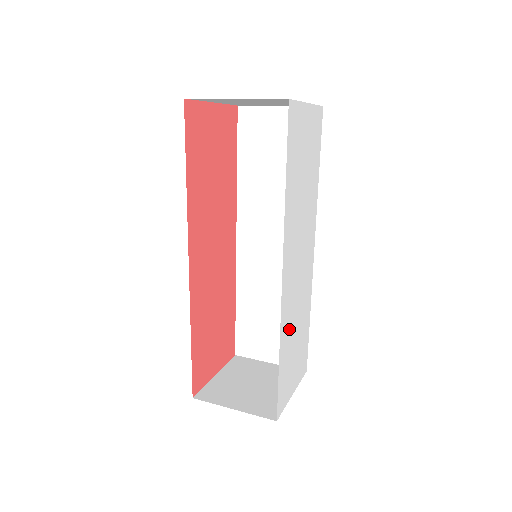
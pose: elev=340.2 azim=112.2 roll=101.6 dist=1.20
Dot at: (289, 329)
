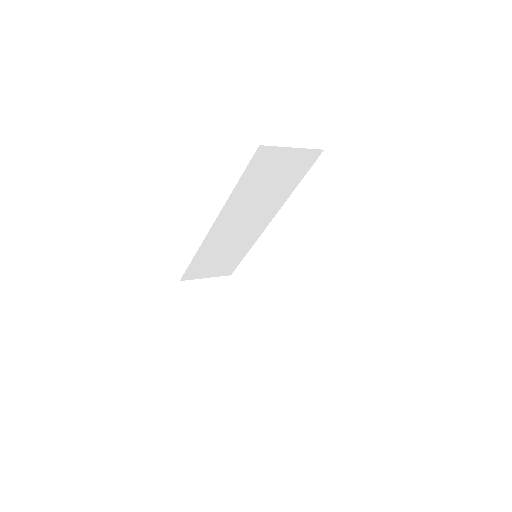
Dot at: occluded
